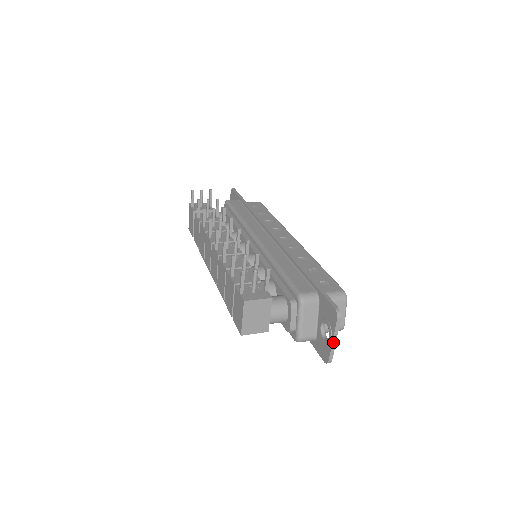
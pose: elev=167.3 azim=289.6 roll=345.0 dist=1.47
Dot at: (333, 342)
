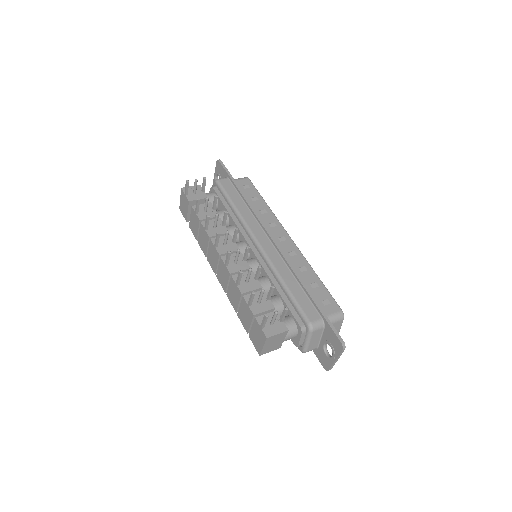
Dot at: (335, 361)
